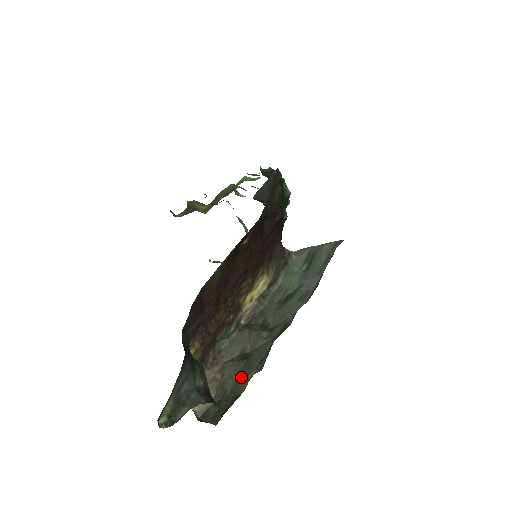
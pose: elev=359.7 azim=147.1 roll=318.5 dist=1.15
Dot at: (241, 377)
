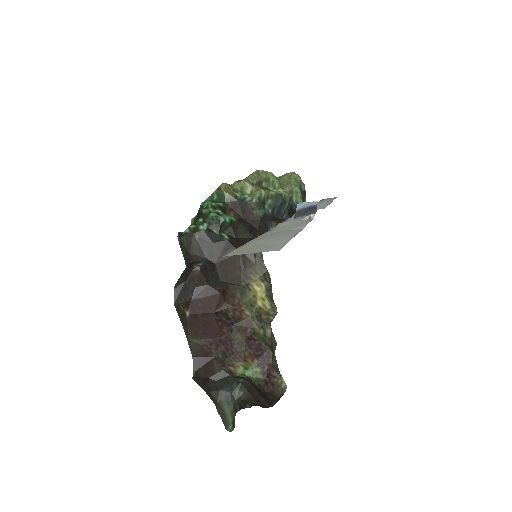
Dot at: occluded
